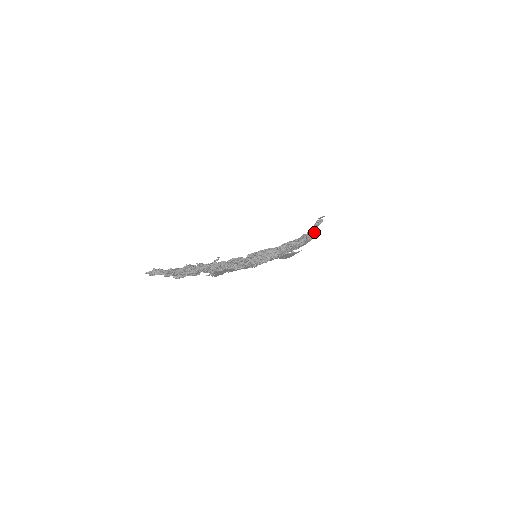
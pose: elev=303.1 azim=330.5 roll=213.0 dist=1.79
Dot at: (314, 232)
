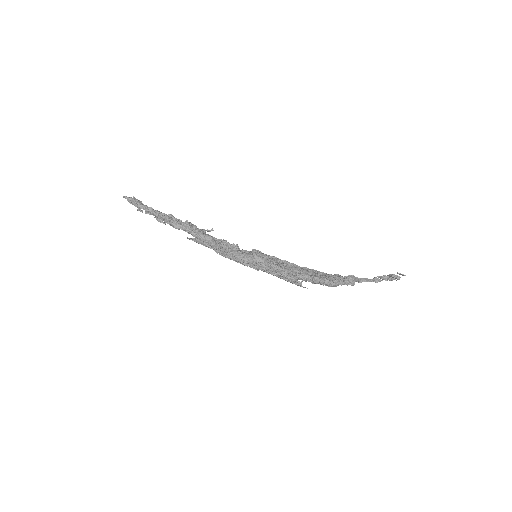
Dot at: (350, 281)
